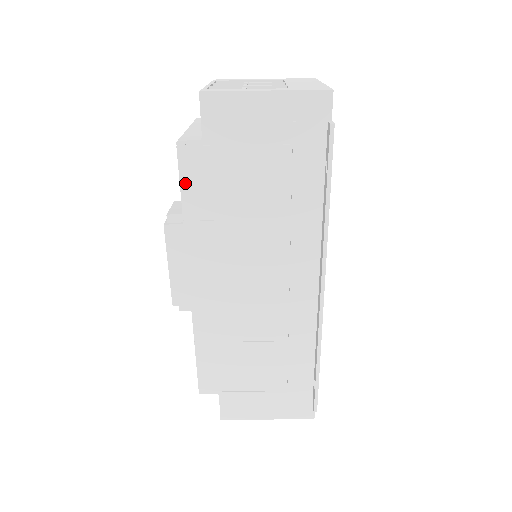
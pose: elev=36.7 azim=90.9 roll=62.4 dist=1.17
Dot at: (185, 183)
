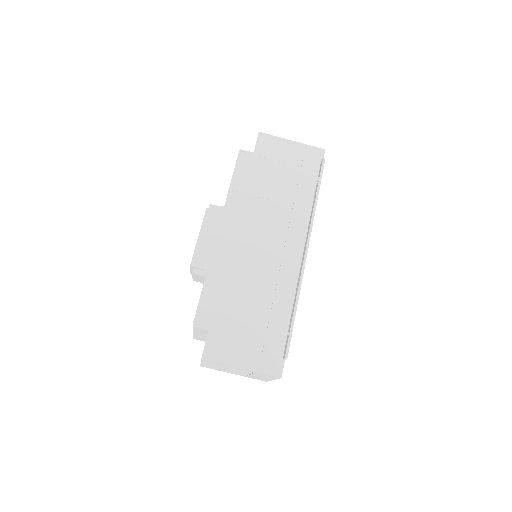
Dot at: (237, 170)
